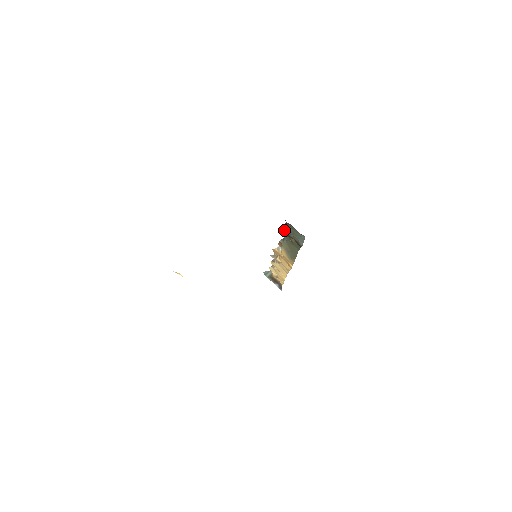
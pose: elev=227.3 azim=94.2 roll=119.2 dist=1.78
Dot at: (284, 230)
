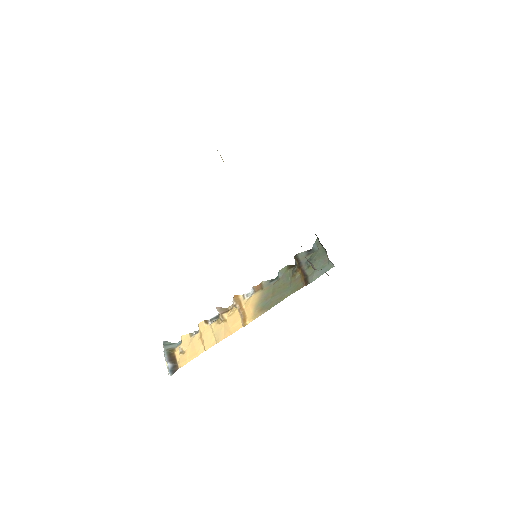
Dot at: (298, 258)
